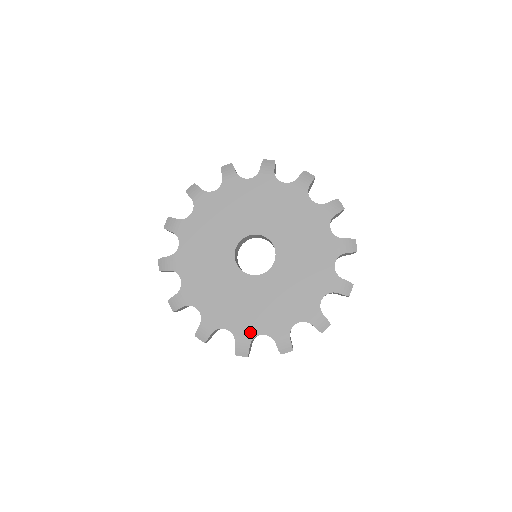
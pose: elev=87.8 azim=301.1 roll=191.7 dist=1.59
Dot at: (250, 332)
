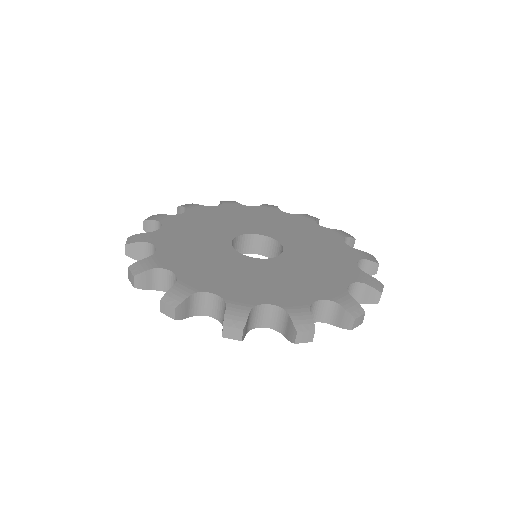
Dot at: (169, 264)
